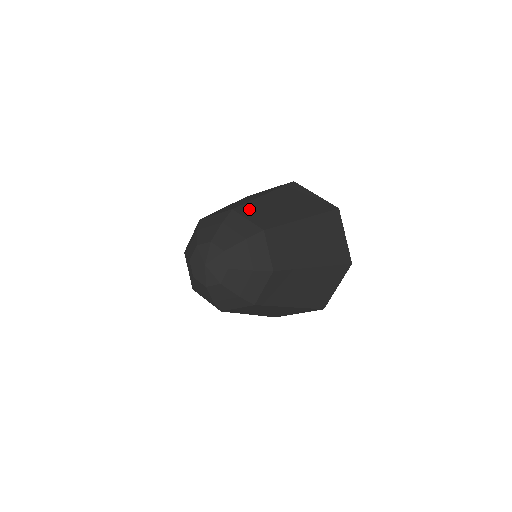
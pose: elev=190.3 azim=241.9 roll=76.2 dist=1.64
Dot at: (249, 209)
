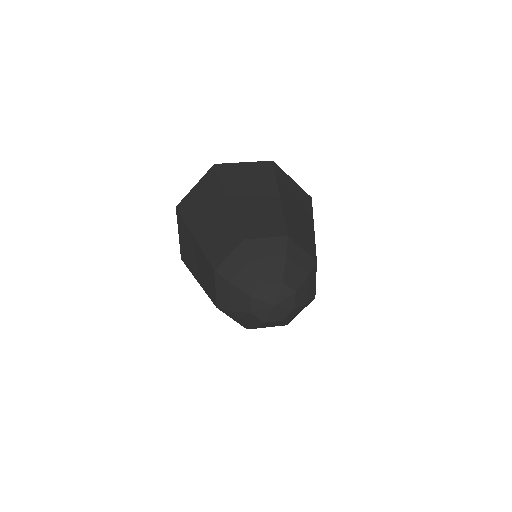
Dot at: (292, 230)
